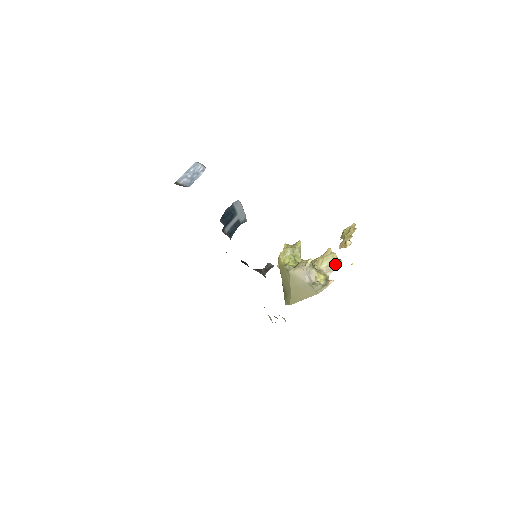
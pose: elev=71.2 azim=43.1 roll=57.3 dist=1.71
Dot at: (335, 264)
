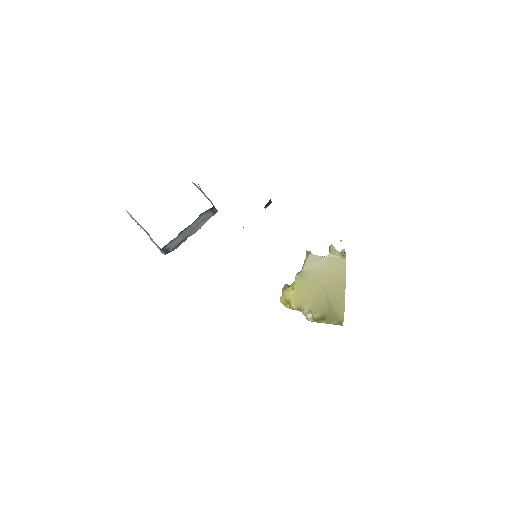
Dot at: occluded
